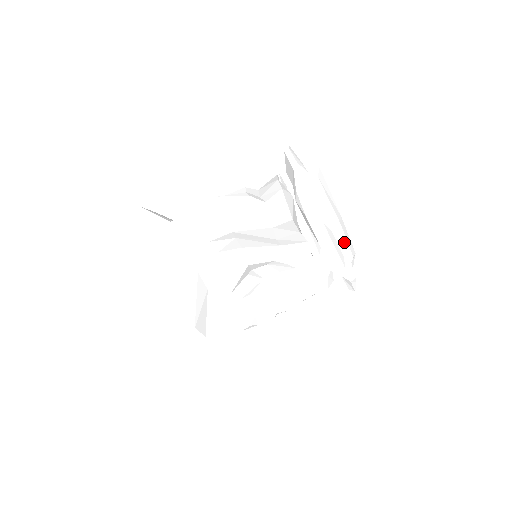
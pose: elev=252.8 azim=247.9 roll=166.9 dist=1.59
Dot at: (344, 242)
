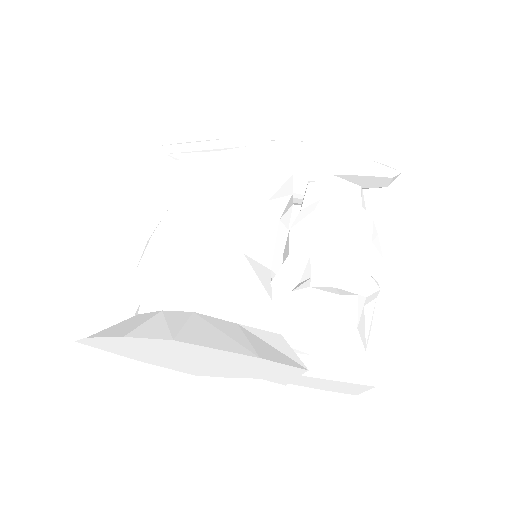
Dot at: occluded
